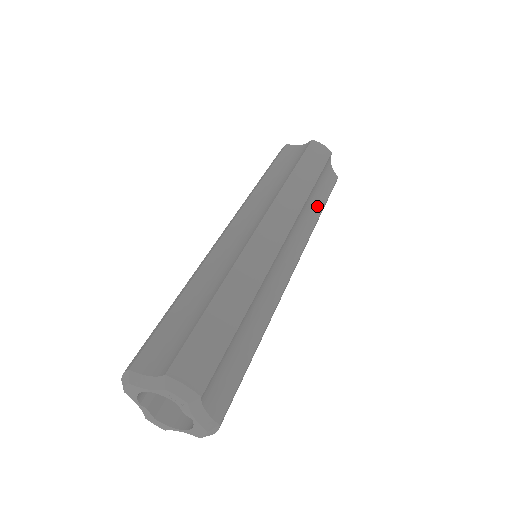
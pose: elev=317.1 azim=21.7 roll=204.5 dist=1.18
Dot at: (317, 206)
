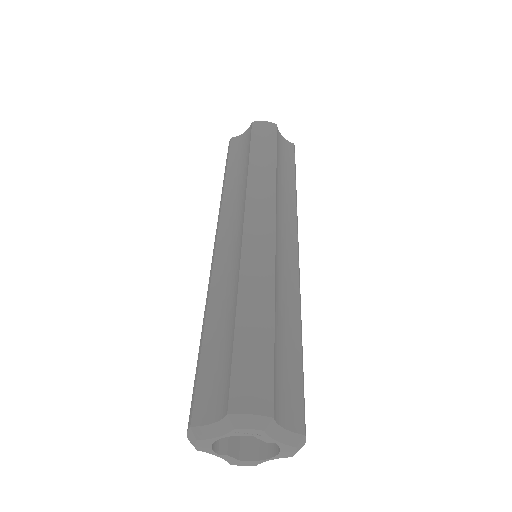
Dot at: (289, 180)
